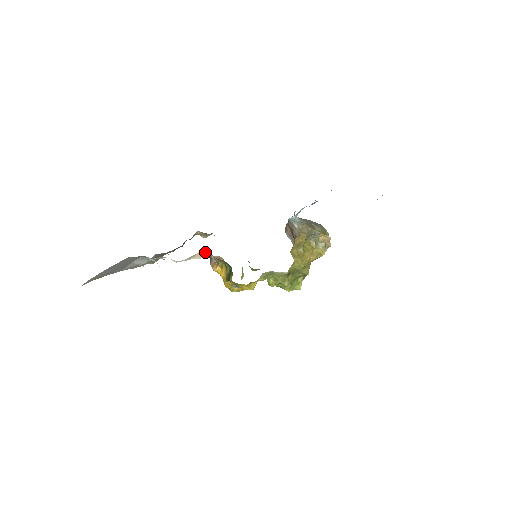
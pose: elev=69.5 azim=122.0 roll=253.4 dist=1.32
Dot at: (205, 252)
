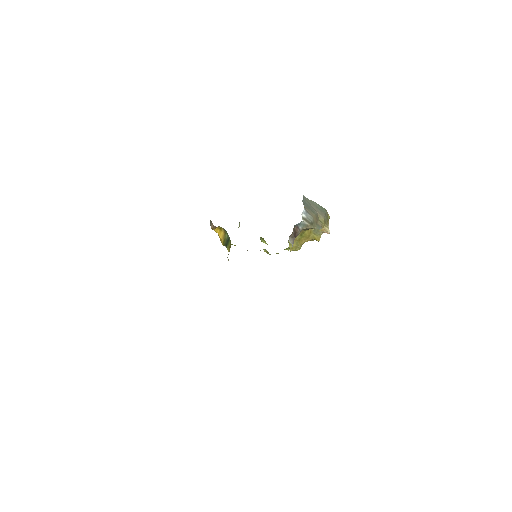
Dot at: occluded
